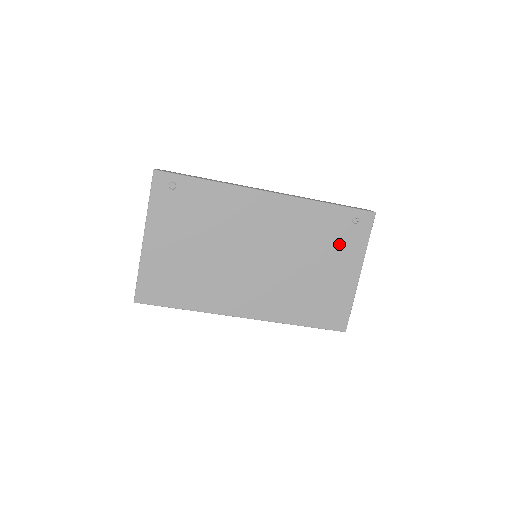
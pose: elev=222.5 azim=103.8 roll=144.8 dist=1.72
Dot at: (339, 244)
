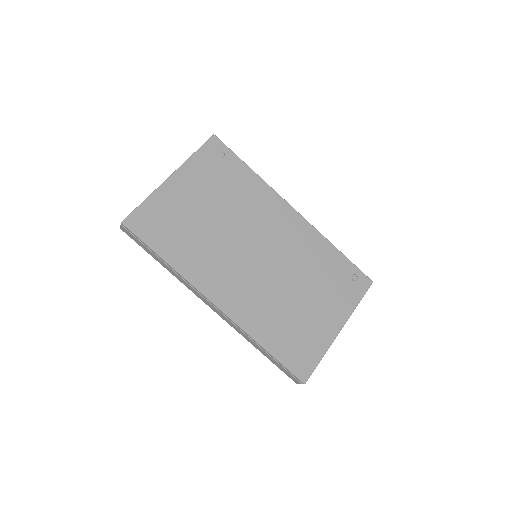
Dot at: (333, 289)
